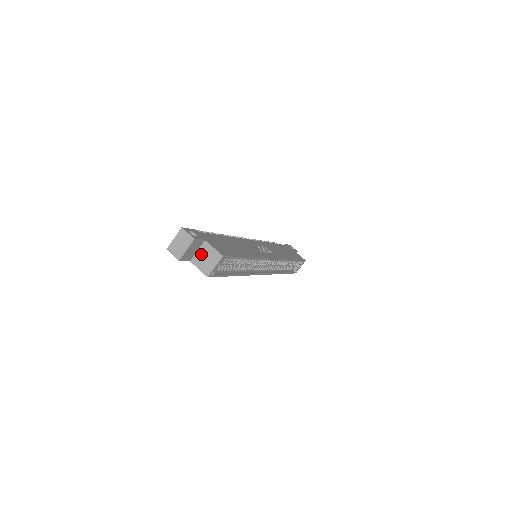
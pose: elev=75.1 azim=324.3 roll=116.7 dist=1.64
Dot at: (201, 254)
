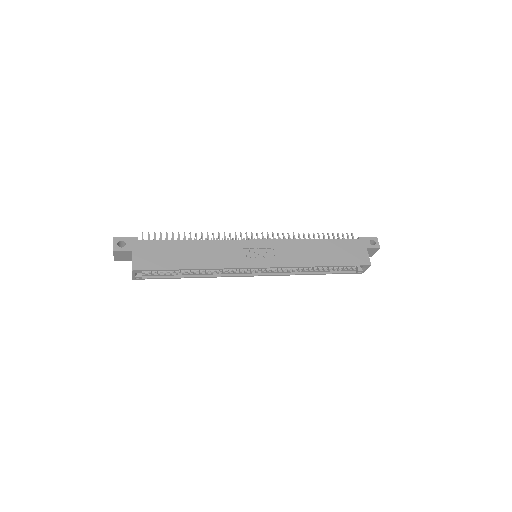
Dot at: occluded
